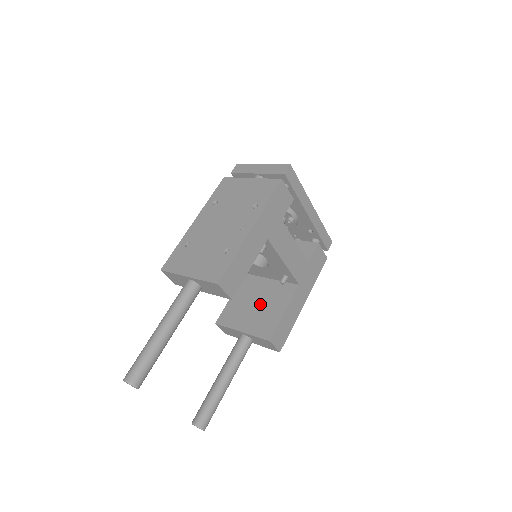
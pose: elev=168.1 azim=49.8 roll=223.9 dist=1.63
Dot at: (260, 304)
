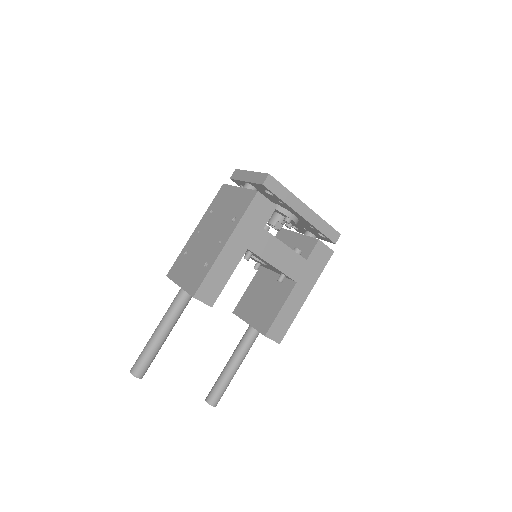
Dot at: (265, 298)
